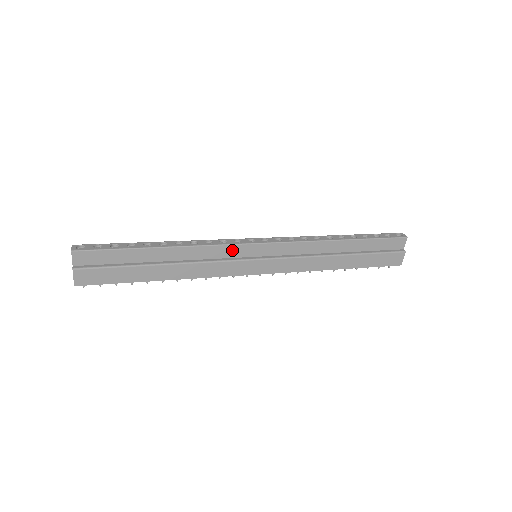
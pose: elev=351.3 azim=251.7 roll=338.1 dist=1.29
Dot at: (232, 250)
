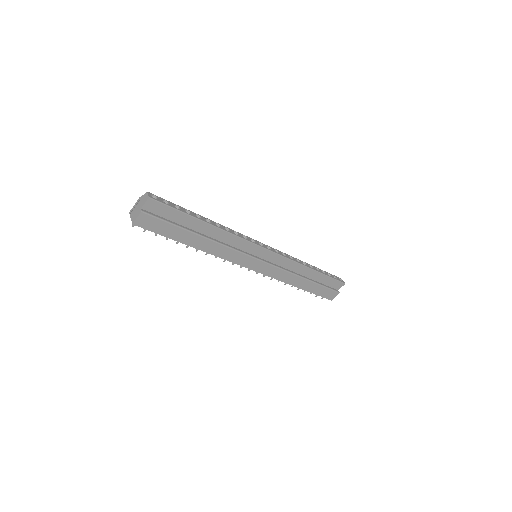
Dot at: (248, 246)
